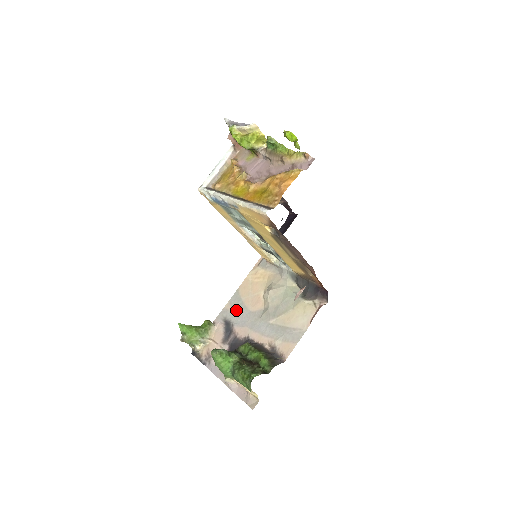
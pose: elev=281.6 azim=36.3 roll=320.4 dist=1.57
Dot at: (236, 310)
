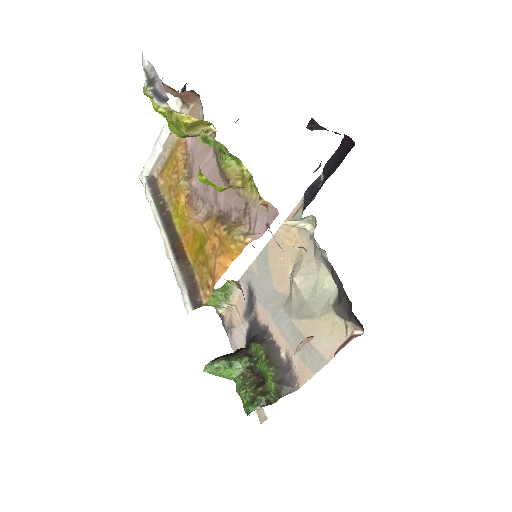
Dot at: (261, 278)
